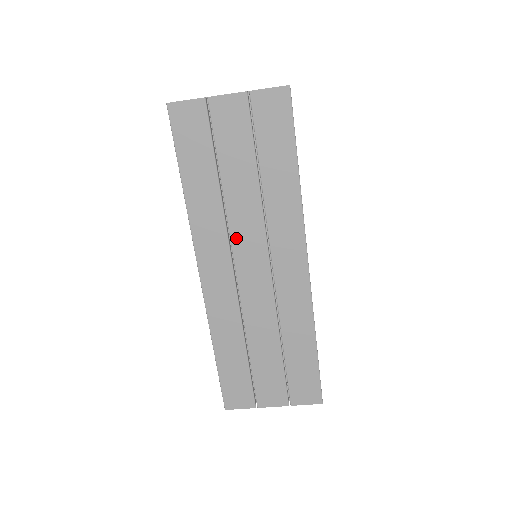
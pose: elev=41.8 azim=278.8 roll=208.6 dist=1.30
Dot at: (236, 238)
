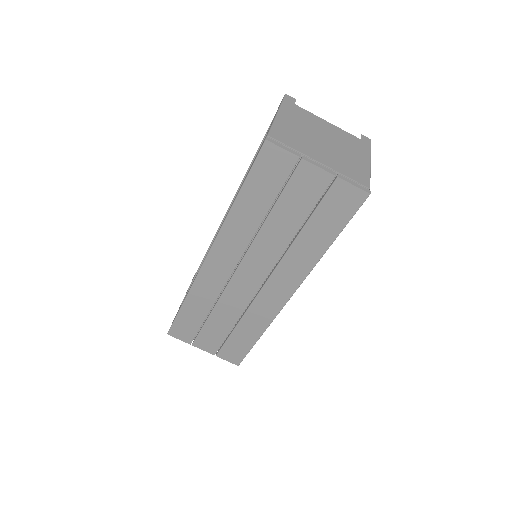
Dot at: (251, 254)
